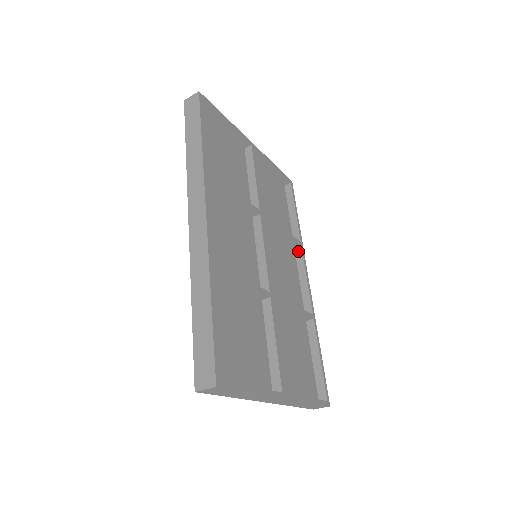
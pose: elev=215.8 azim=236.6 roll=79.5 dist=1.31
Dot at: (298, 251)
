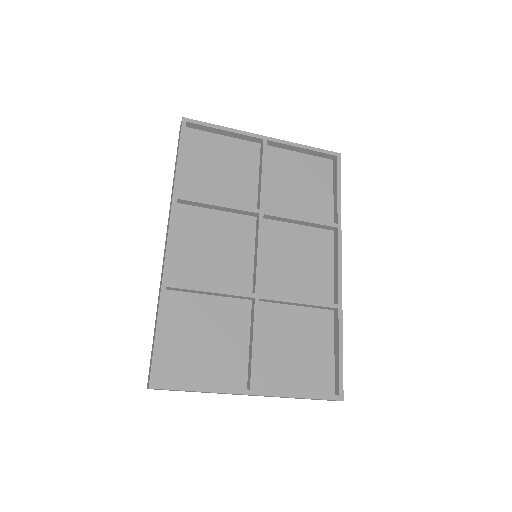
Dot at: (335, 234)
